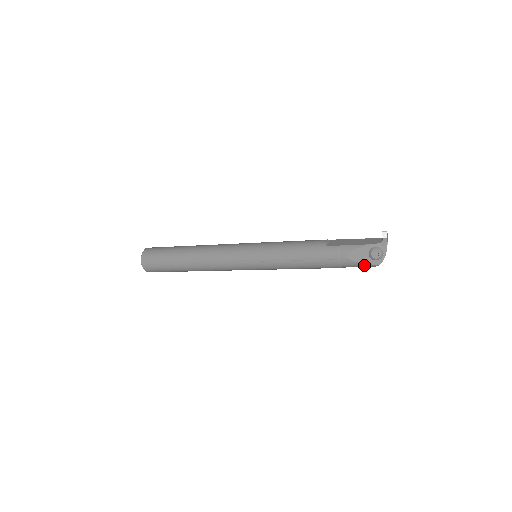
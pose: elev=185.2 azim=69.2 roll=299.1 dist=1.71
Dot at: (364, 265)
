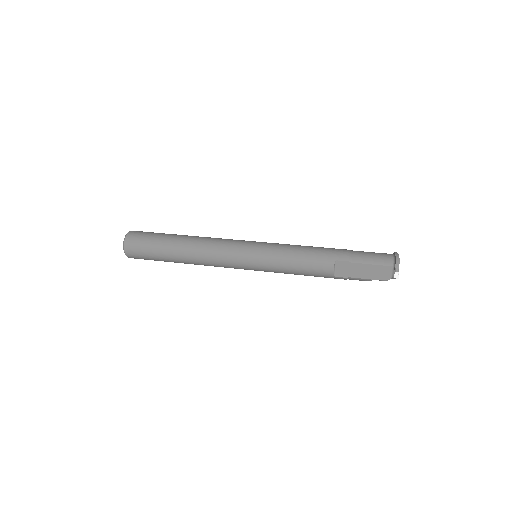
Dot at: occluded
